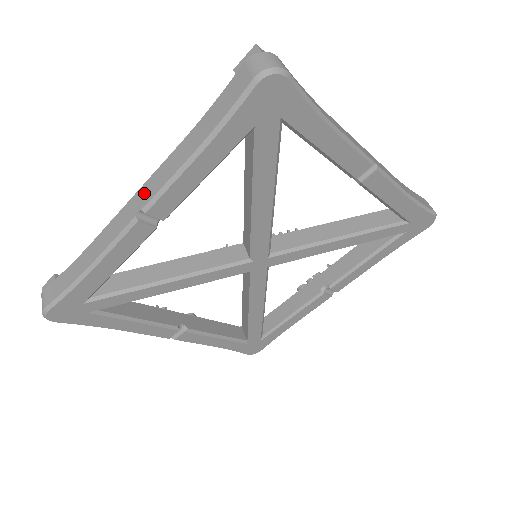
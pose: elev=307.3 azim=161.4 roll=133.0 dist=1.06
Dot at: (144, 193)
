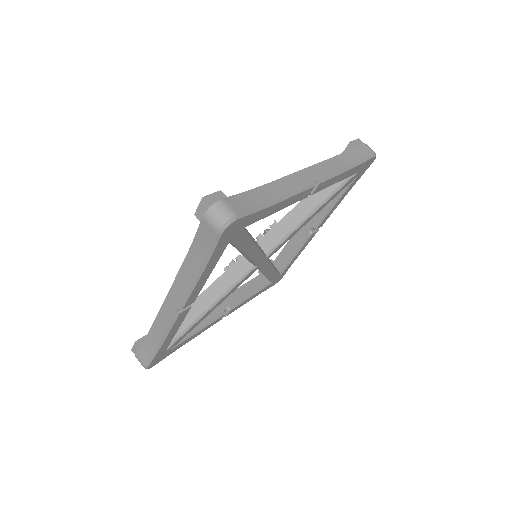
Dot at: (174, 297)
